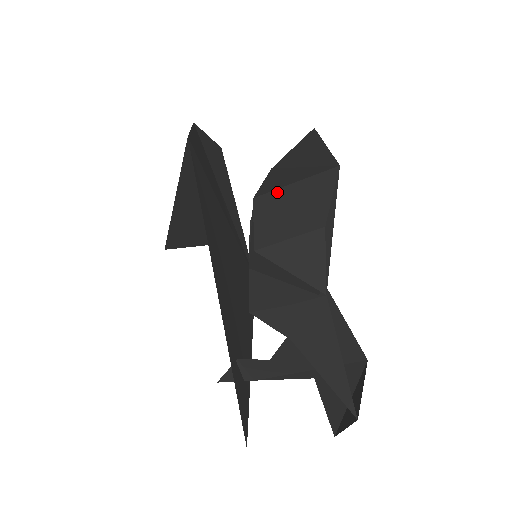
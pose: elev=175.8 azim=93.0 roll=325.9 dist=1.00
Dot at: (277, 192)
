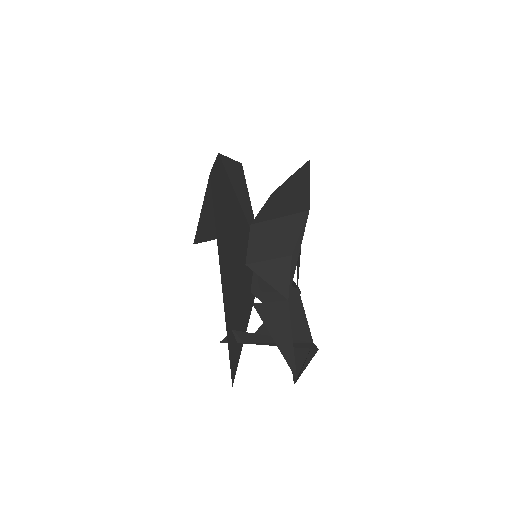
Dot at: (266, 223)
